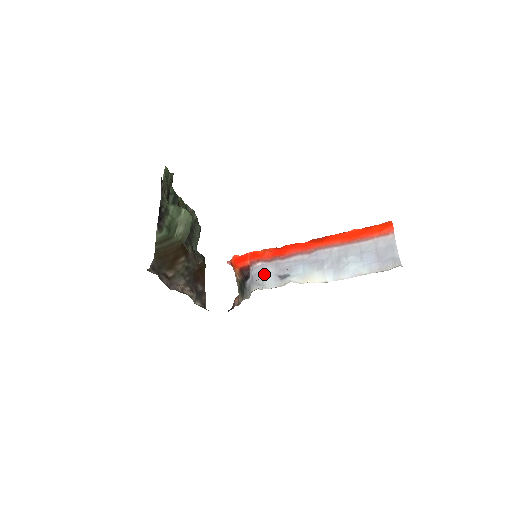
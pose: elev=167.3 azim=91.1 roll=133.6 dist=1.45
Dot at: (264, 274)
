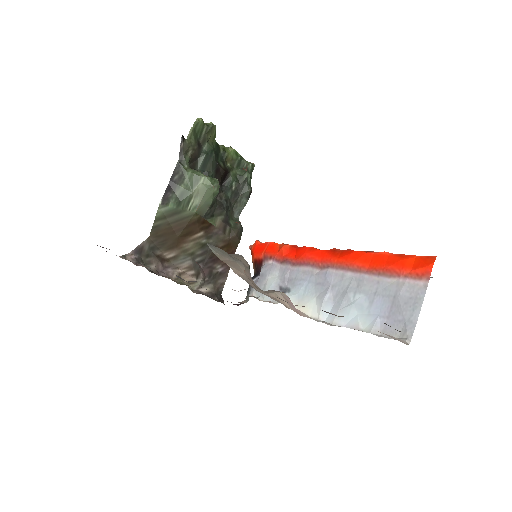
Dot at: (269, 278)
